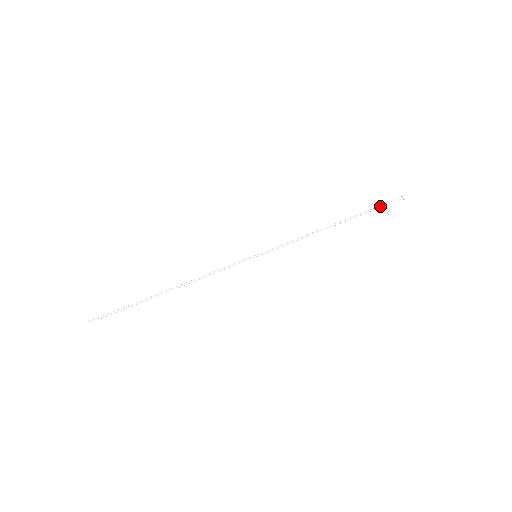
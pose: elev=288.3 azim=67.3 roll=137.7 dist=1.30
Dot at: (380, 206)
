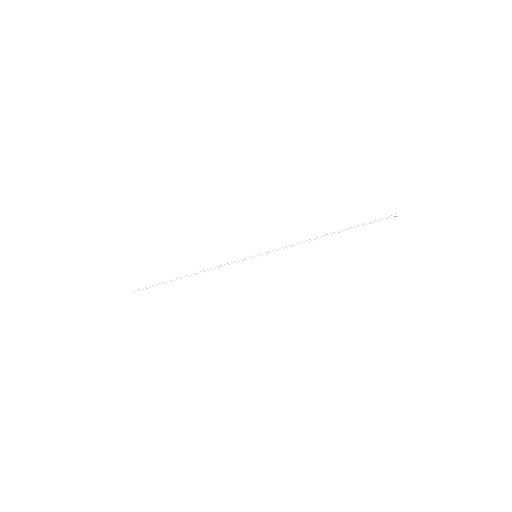
Dot at: occluded
